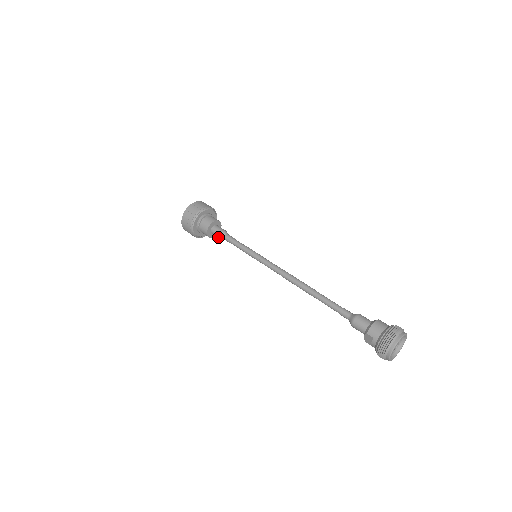
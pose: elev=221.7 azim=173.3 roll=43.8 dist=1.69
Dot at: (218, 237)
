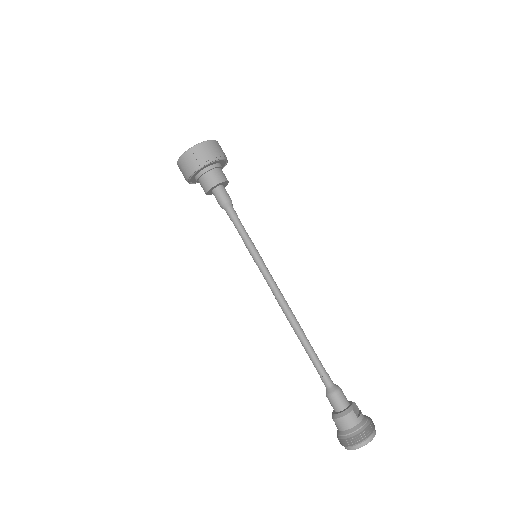
Dot at: occluded
